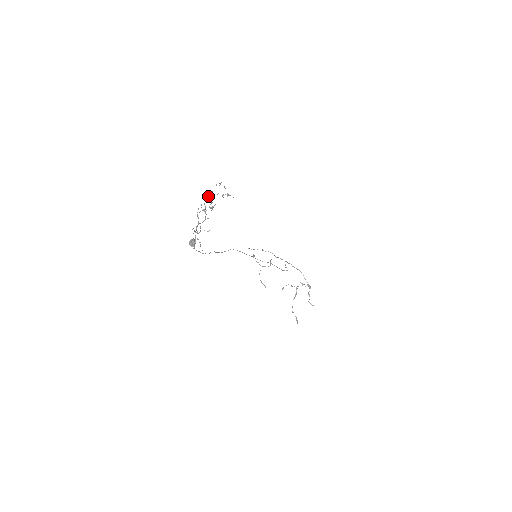
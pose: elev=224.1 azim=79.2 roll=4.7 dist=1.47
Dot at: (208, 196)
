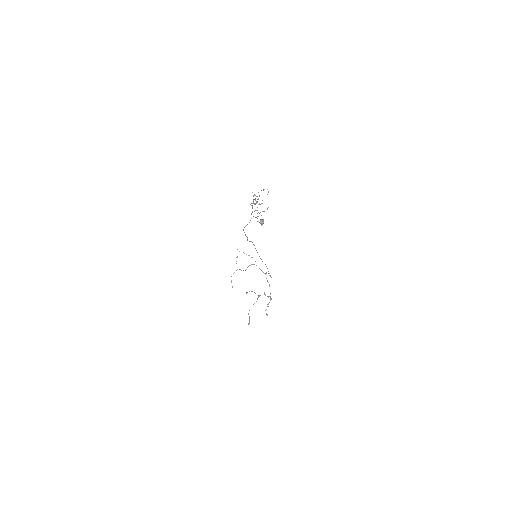
Dot at: occluded
